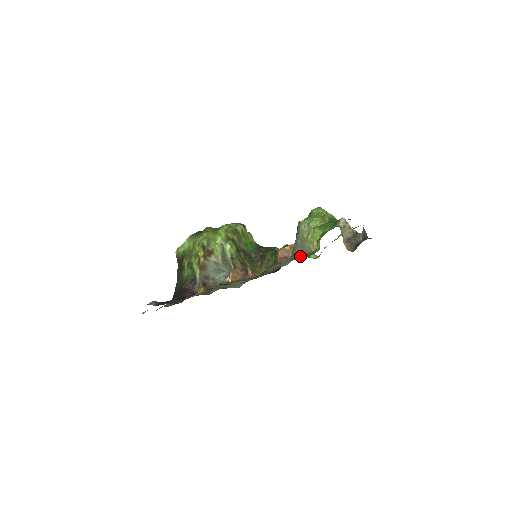
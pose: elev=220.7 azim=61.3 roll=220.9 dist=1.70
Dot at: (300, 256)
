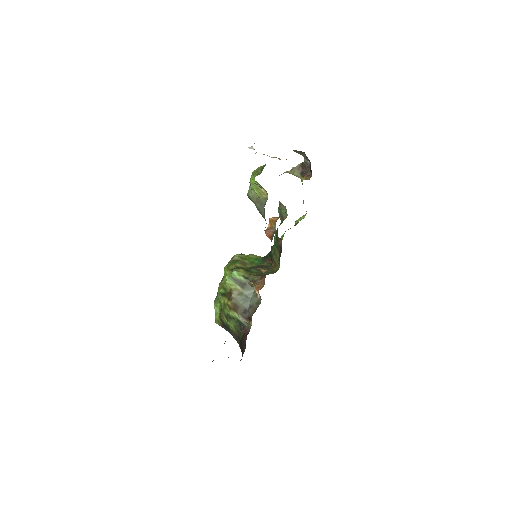
Dot at: occluded
